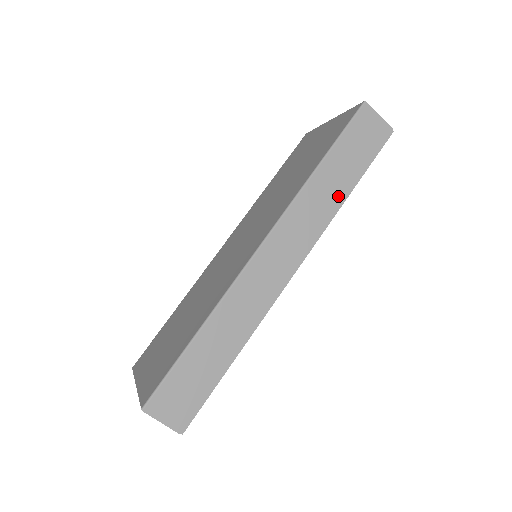
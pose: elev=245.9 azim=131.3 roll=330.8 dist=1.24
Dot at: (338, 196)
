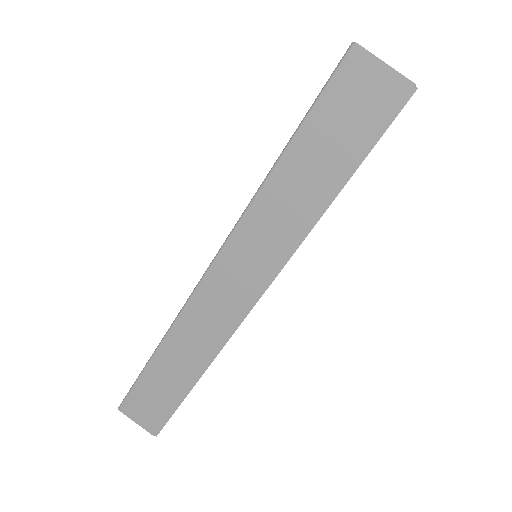
Dot at: (308, 210)
